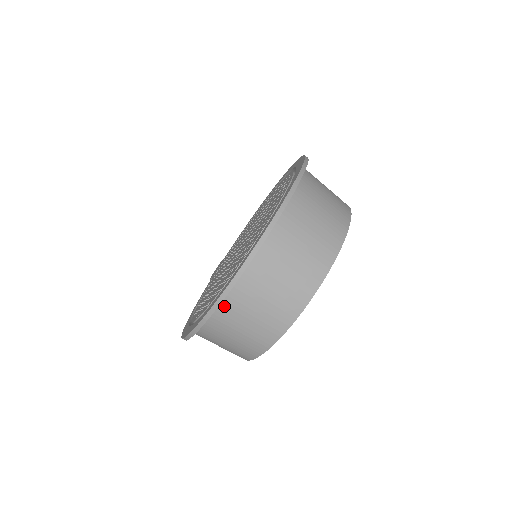
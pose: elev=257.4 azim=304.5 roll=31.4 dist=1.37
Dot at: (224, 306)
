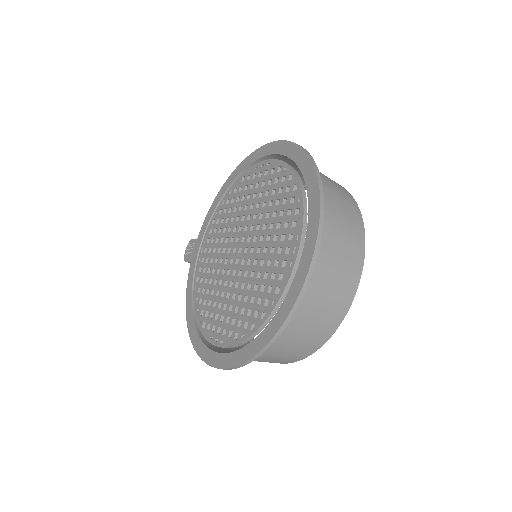
Dot at: occluded
